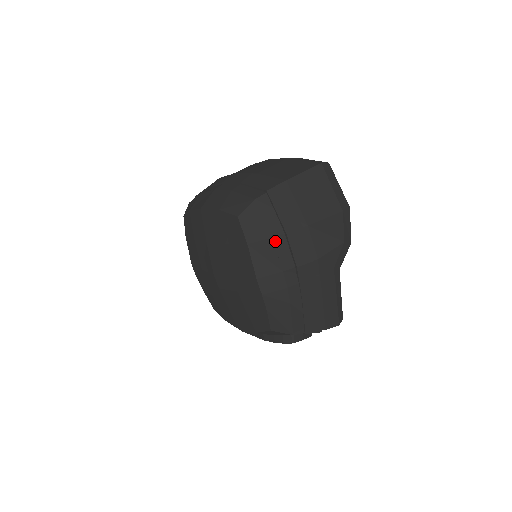
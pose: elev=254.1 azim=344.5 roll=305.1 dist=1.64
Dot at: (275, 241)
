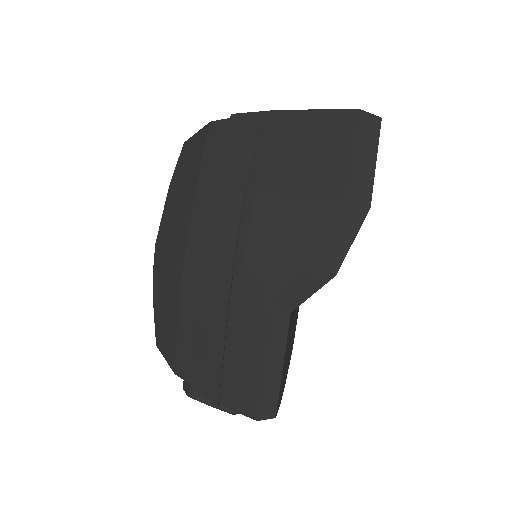
Dot at: (197, 194)
